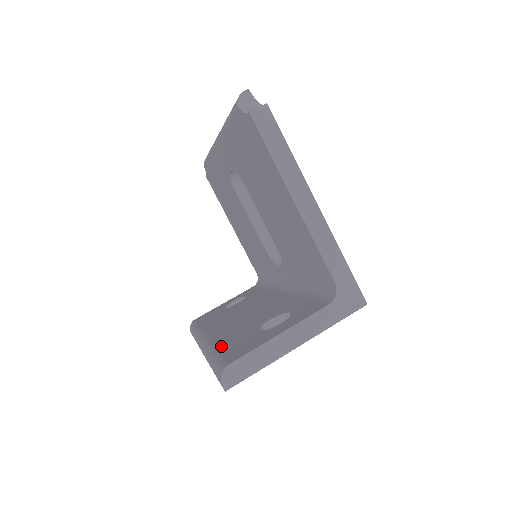
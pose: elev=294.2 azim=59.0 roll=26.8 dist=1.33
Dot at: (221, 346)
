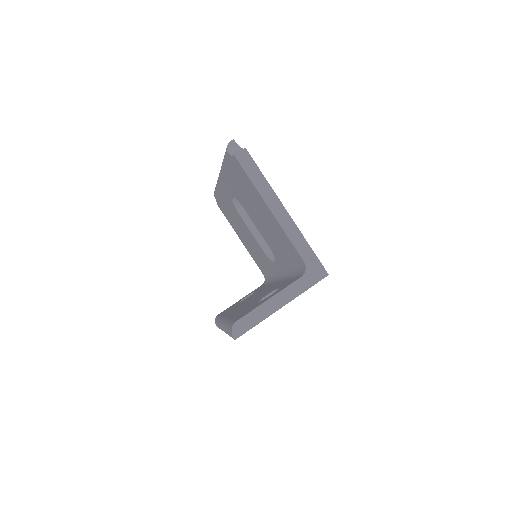
Dot at: (233, 317)
